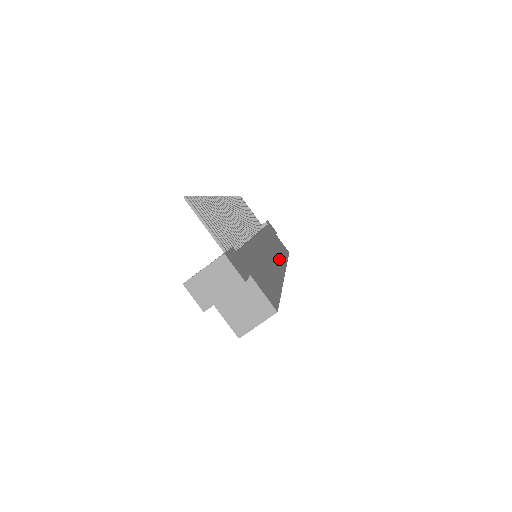
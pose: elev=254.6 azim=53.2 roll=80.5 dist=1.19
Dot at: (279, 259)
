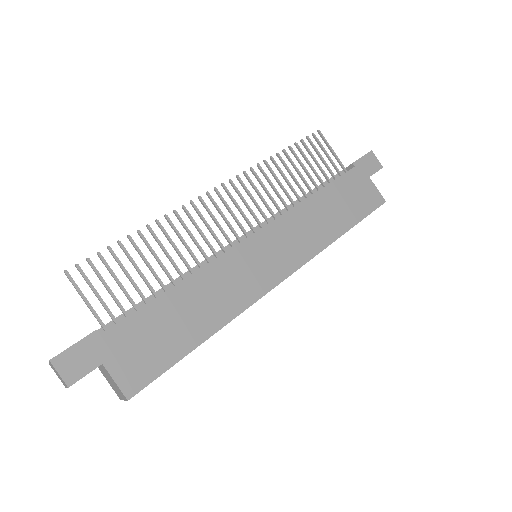
Dot at: (292, 256)
